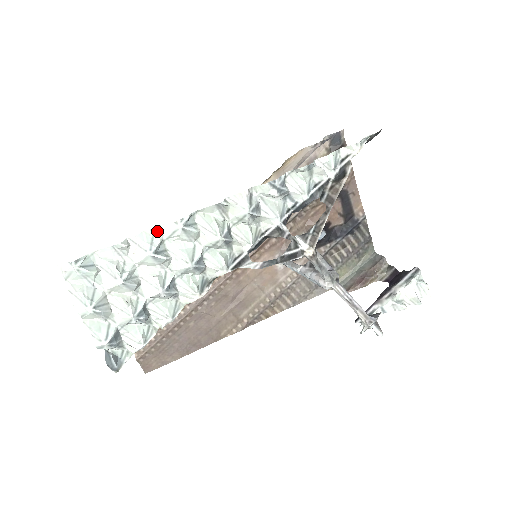
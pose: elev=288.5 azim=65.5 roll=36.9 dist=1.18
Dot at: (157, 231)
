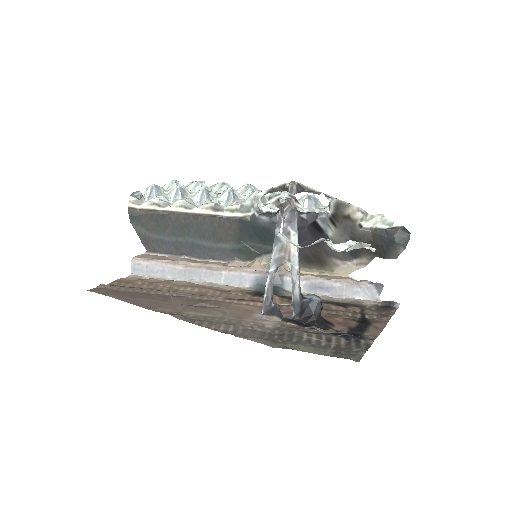
Dot at: occluded
